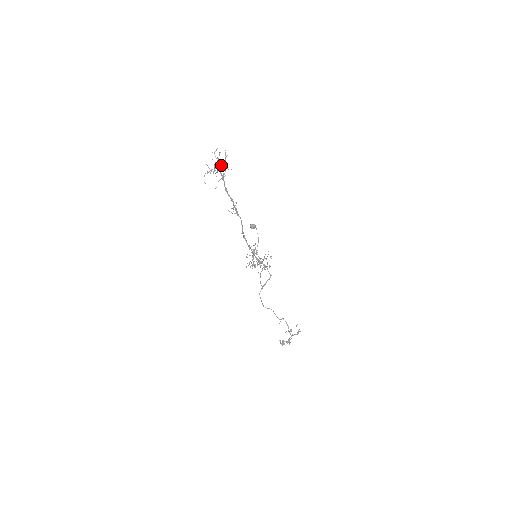
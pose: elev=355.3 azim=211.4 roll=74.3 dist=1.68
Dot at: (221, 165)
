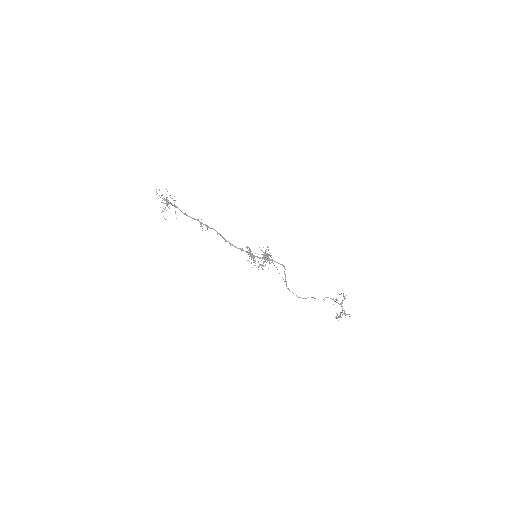
Dot at: (166, 198)
